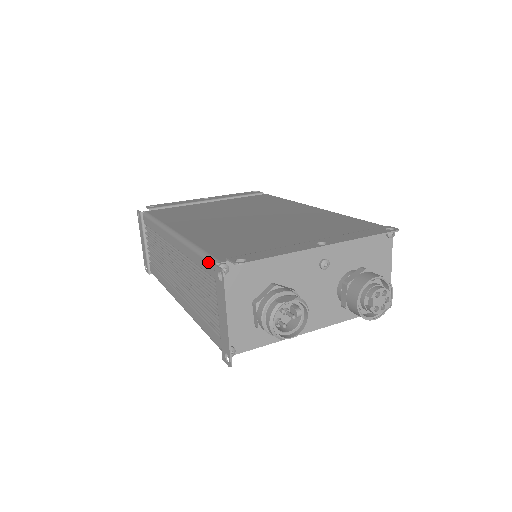
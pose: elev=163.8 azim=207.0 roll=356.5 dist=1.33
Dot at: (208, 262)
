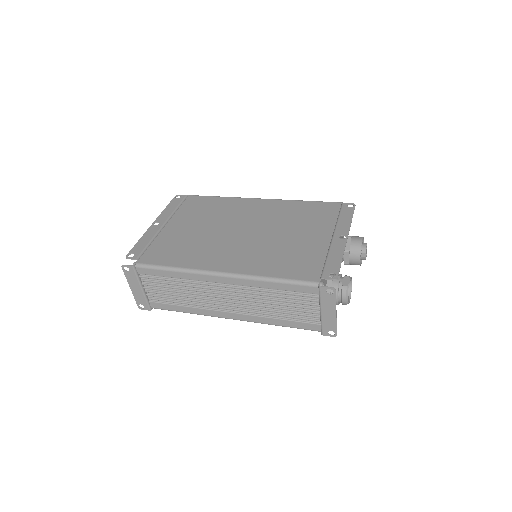
Dot at: (303, 286)
